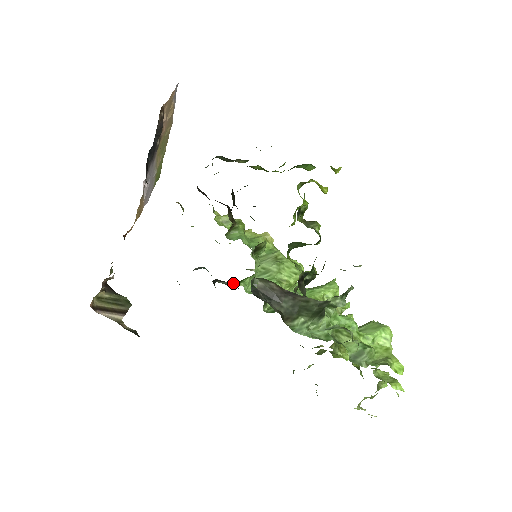
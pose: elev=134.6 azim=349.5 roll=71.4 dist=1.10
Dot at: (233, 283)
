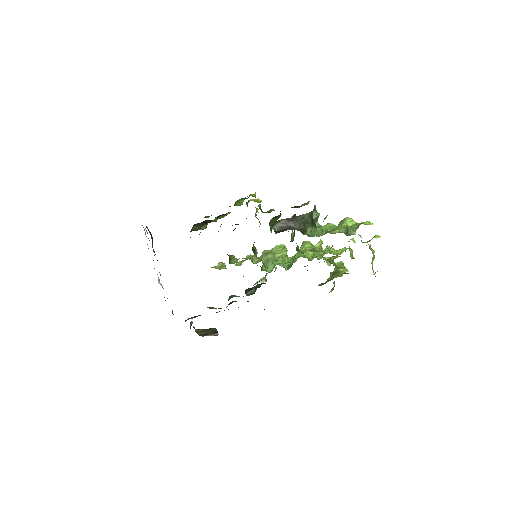
Dot at: (255, 289)
